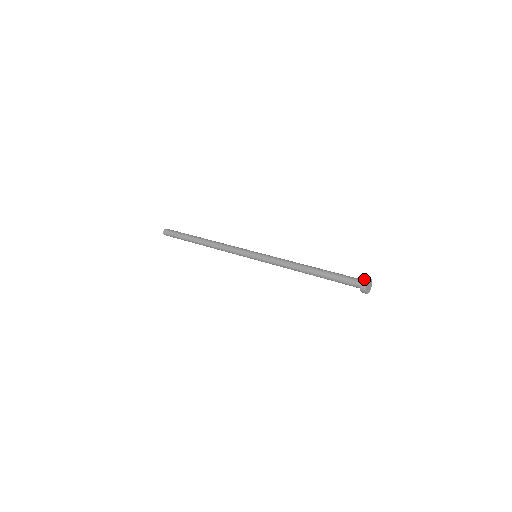
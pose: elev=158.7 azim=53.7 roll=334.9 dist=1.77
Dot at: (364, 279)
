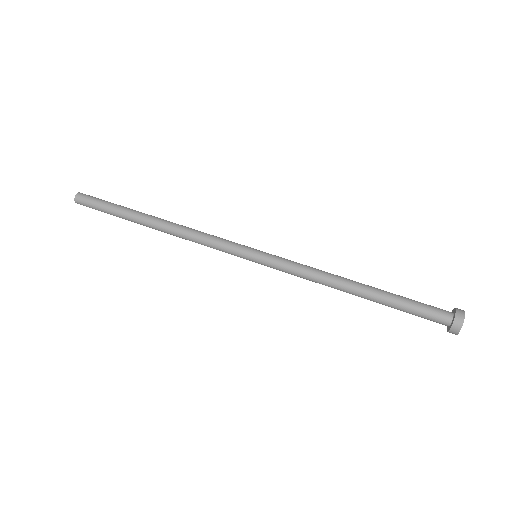
Dot at: (457, 316)
